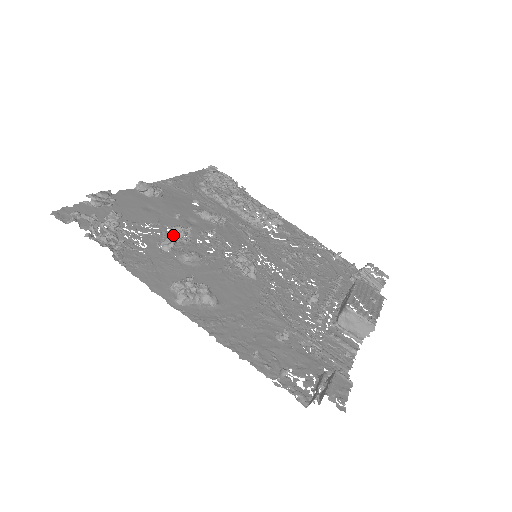
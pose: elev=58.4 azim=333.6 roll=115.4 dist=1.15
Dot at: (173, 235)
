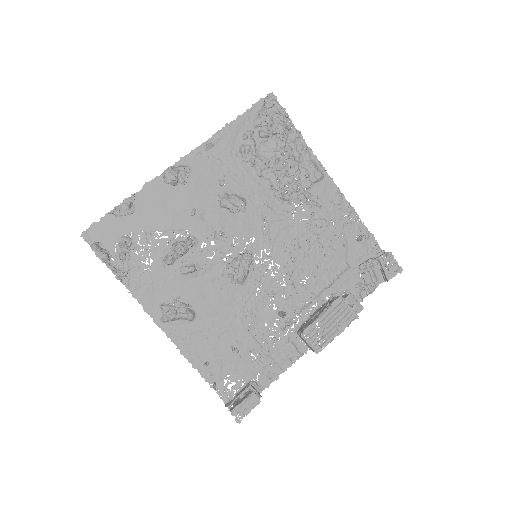
Dot at: (175, 253)
